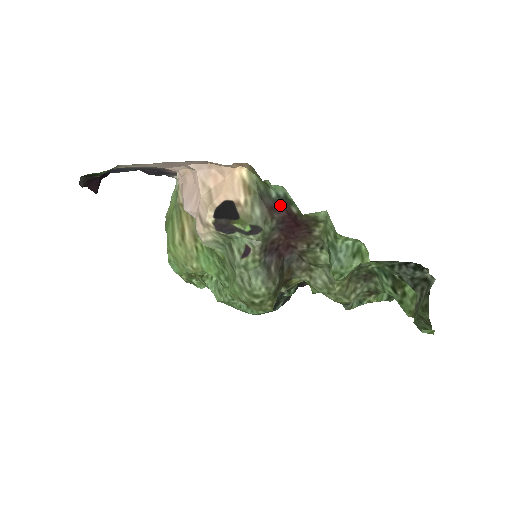
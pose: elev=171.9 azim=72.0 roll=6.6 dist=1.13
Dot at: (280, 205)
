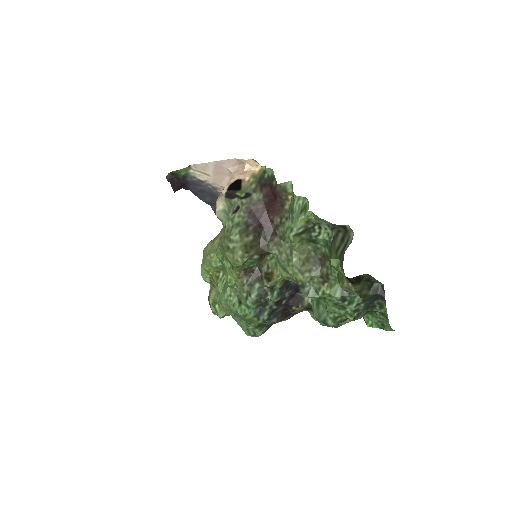
Dot at: (268, 183)
